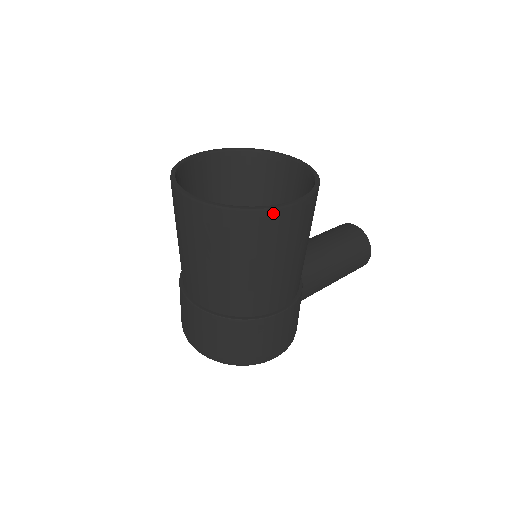
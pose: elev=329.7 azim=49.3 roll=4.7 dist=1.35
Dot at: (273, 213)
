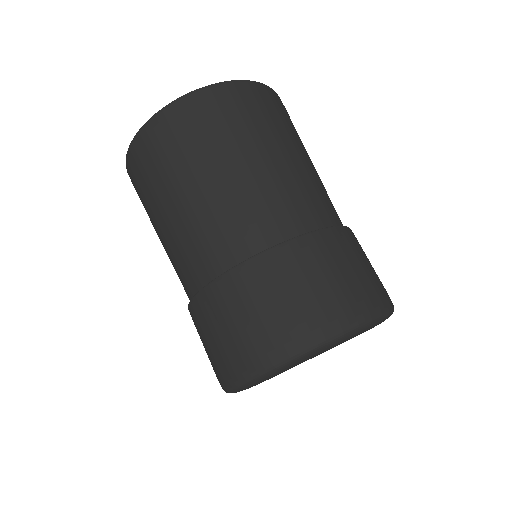
Dot at: occluded
